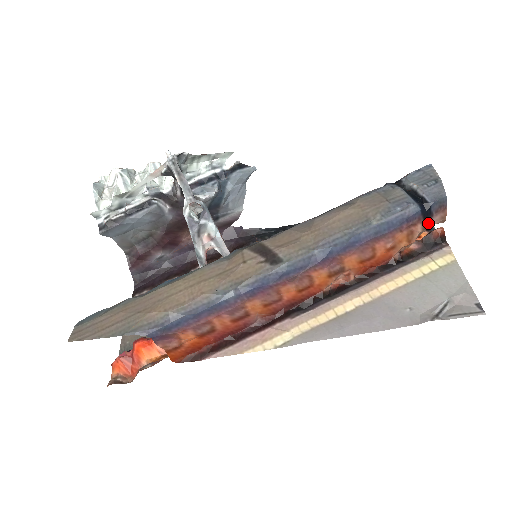
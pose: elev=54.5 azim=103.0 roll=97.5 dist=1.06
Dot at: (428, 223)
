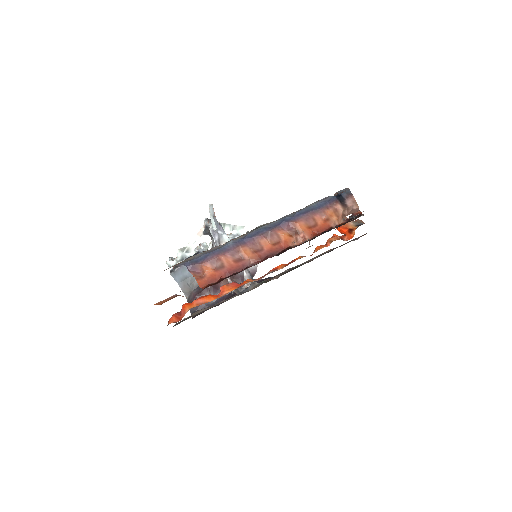
Dot at: (345, 205)
